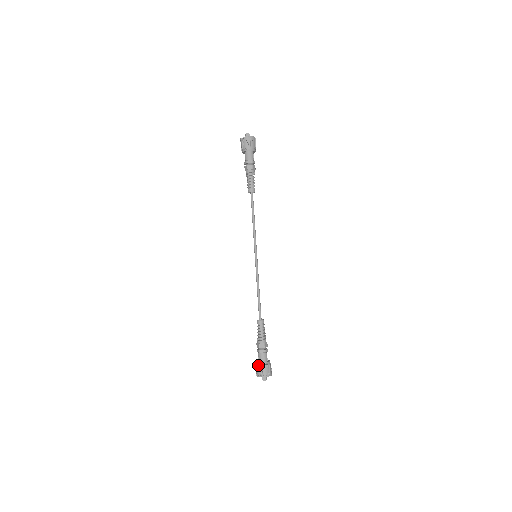
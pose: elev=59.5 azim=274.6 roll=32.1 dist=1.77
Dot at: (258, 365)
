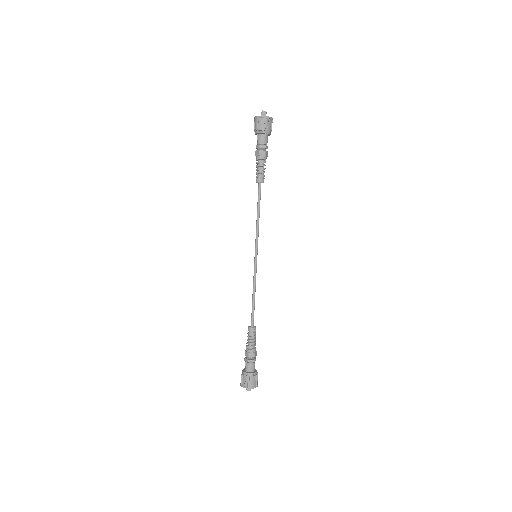
Dot at: (245, 375)
